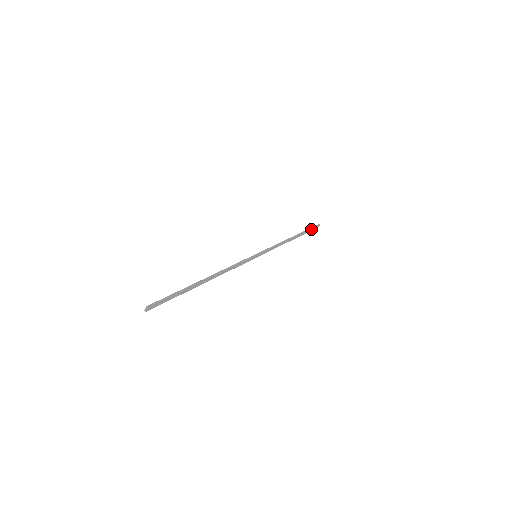
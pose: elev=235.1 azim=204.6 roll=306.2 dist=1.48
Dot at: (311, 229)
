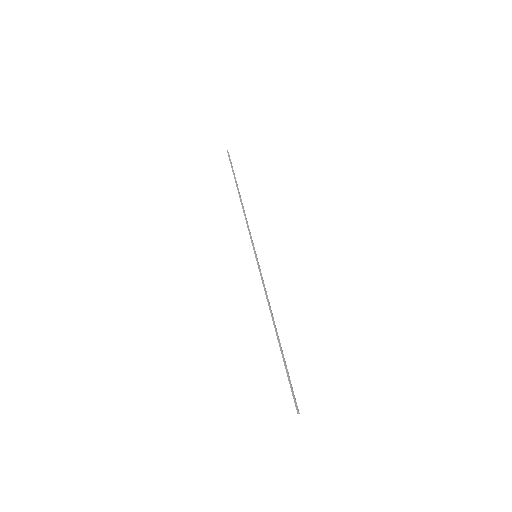
Dot at: (232, 166)
